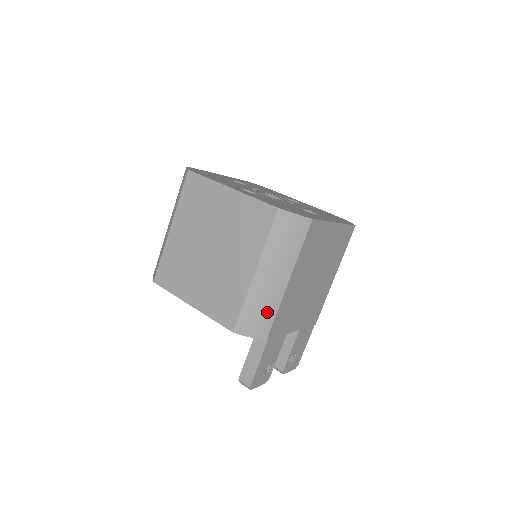
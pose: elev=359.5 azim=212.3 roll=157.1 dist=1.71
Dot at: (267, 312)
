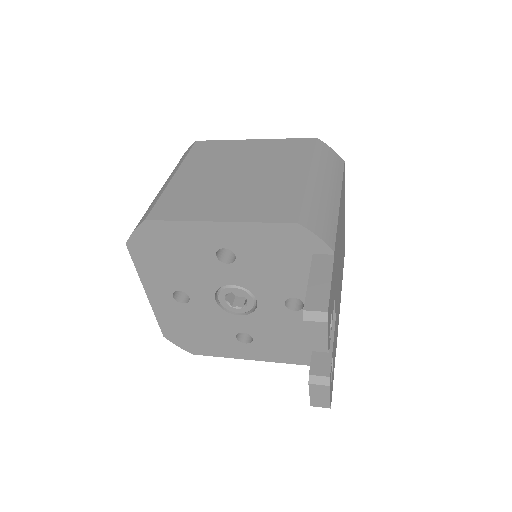
Dot at: (328, 218)
